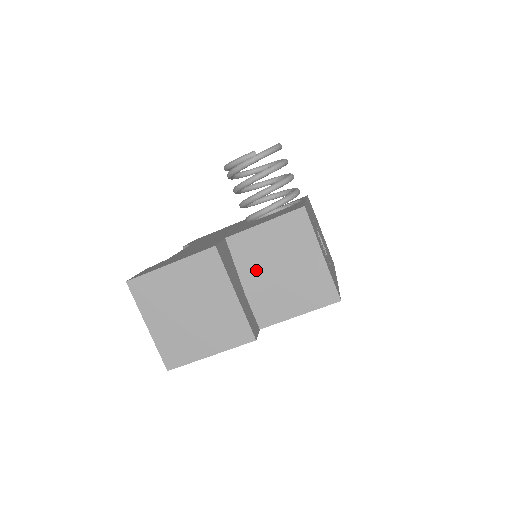
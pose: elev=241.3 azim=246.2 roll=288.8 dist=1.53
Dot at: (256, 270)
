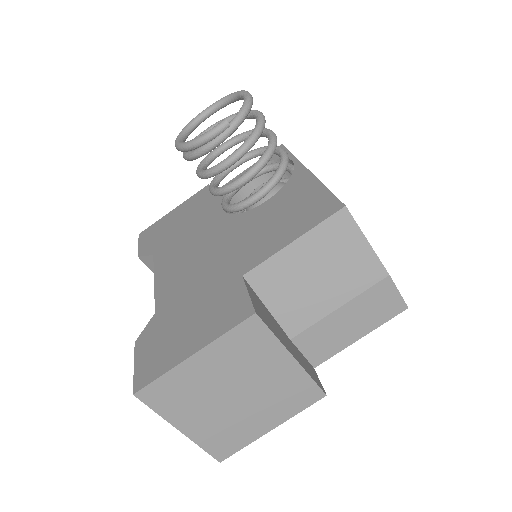
Dot at: (297, 306)
